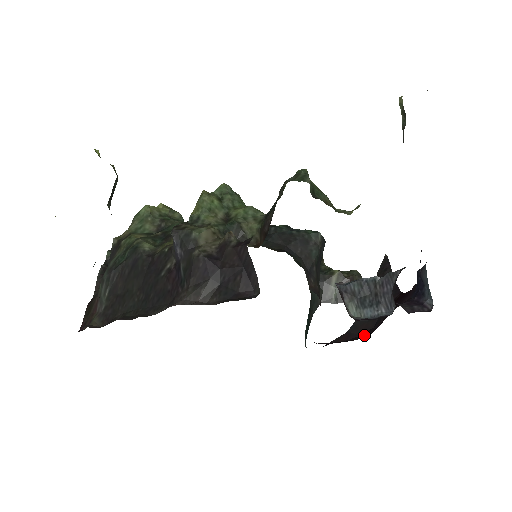
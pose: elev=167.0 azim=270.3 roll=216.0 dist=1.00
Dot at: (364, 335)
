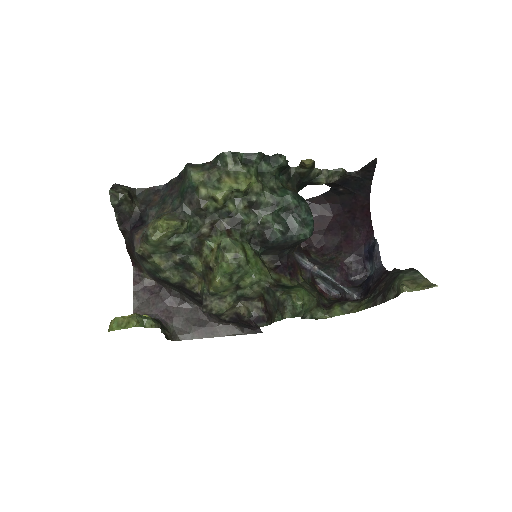
Dot at: (331, 209)
